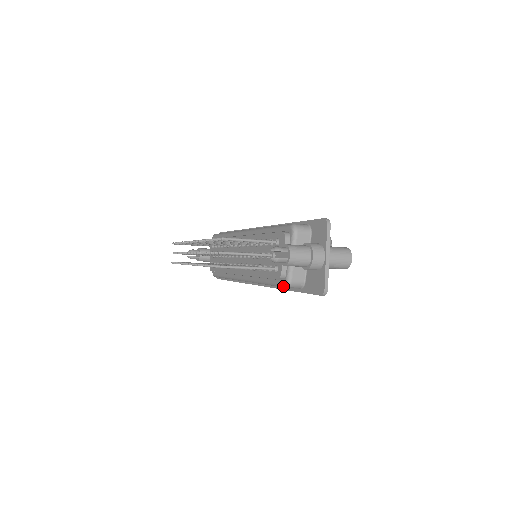
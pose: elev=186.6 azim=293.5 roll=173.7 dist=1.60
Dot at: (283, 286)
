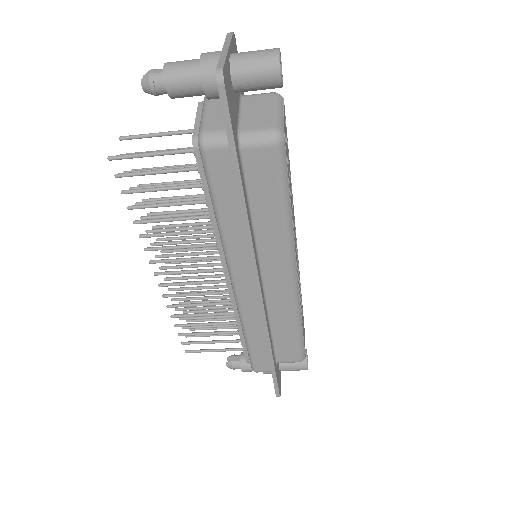
Dot at: (201, 155)
